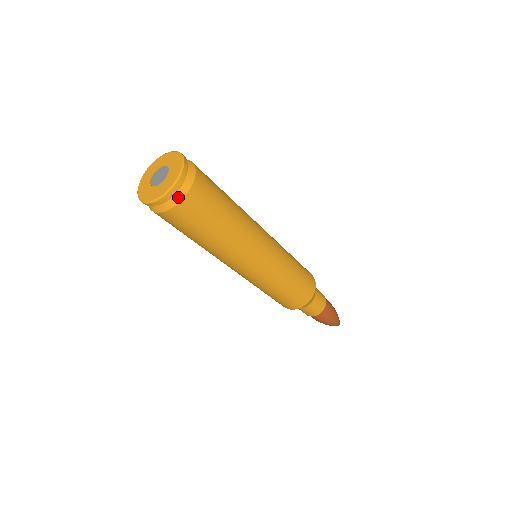
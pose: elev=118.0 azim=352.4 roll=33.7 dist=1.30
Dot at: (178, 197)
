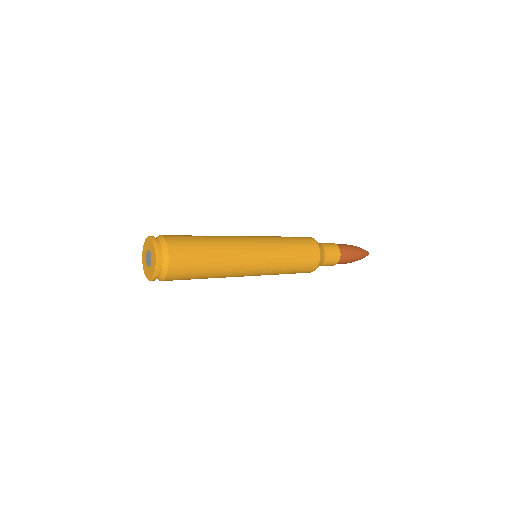
Dot at: (165, 250)
